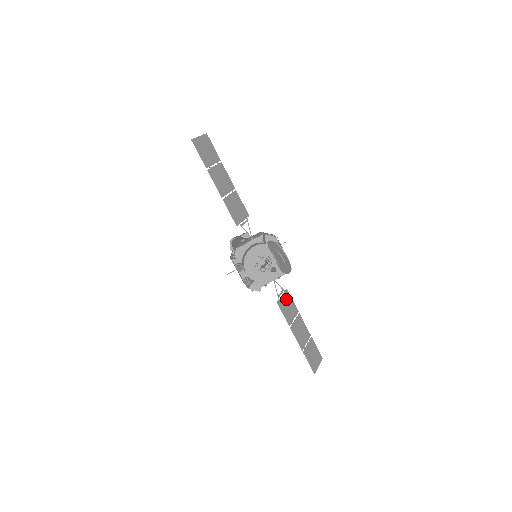
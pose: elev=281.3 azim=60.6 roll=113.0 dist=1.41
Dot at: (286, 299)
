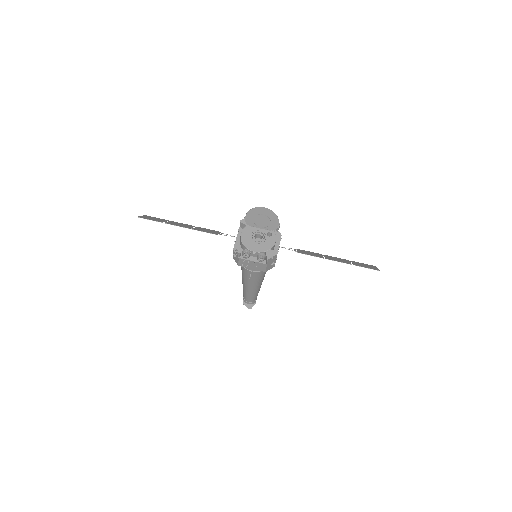
Dot at: occluded
